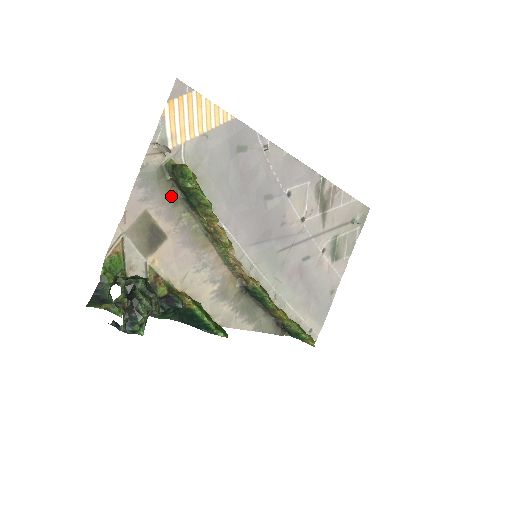
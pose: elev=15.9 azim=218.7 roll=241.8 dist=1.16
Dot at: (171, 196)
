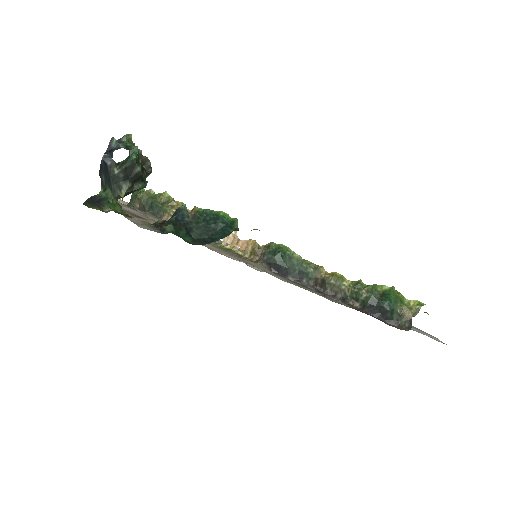
Dot at: (139, 212)
